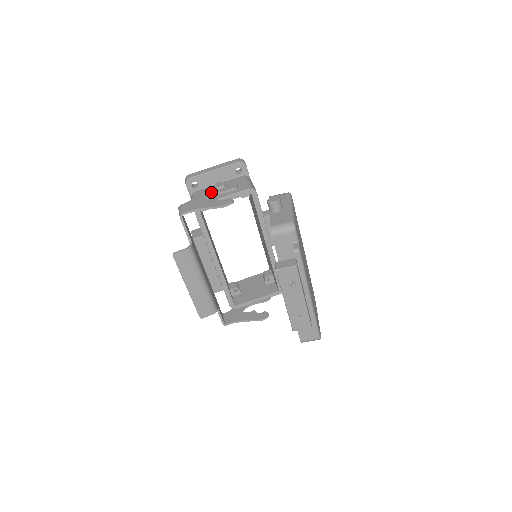
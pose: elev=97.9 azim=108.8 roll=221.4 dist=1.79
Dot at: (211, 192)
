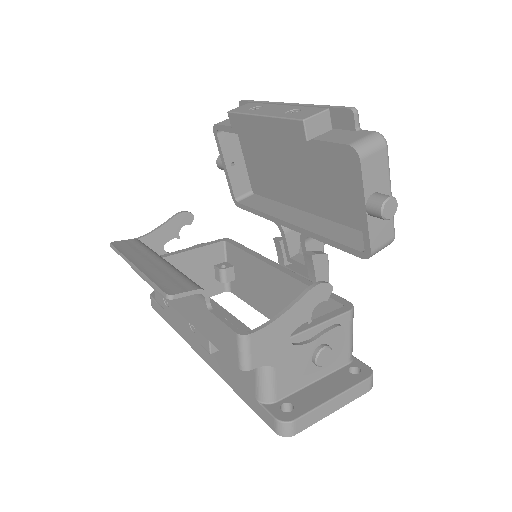
Dot at: occluded
